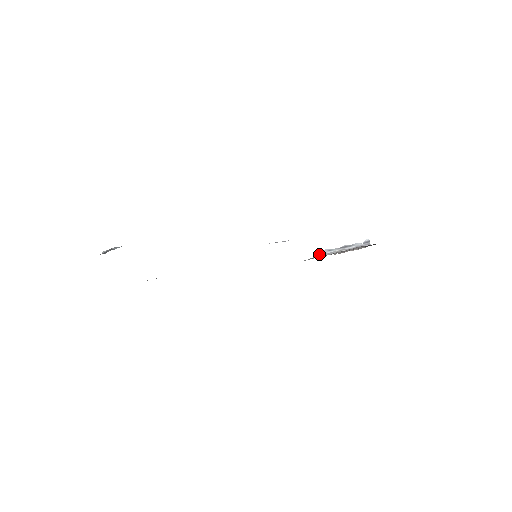
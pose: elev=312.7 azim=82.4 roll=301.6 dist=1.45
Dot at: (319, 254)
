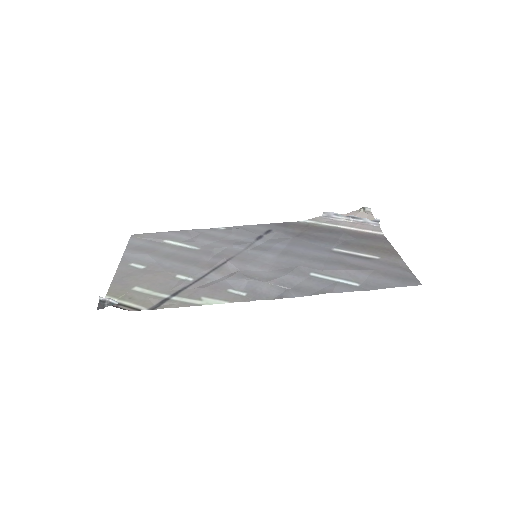
Dot at: (324, 215)
